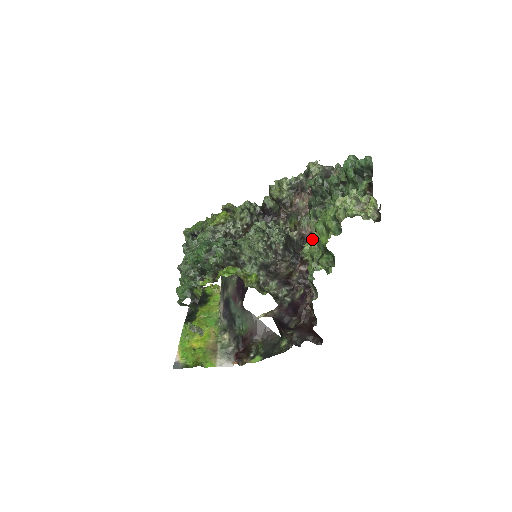
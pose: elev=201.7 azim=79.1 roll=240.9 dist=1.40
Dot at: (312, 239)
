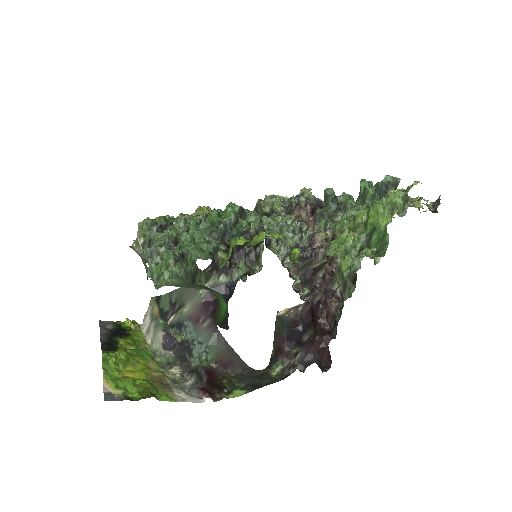
Dot at: (342, 236)
